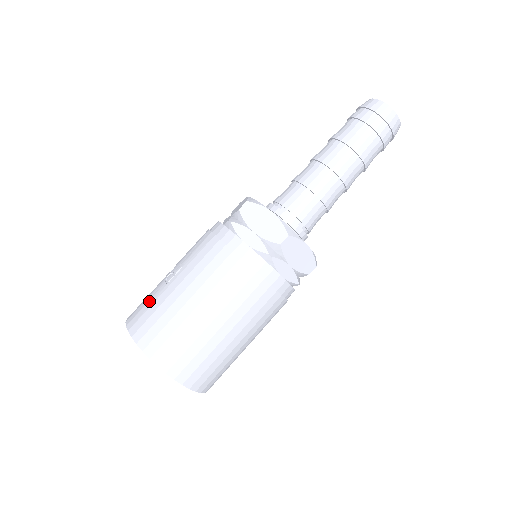
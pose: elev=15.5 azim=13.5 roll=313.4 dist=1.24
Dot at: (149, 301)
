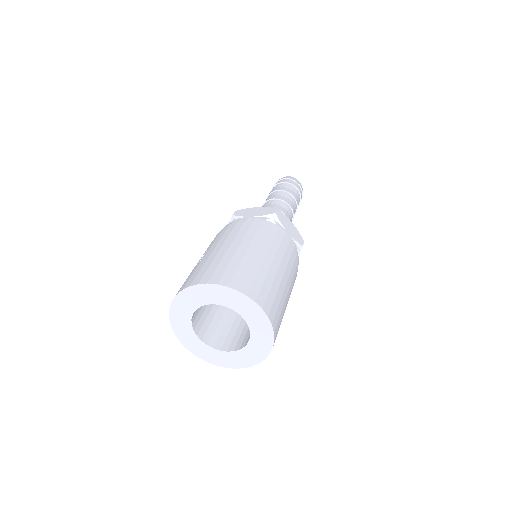
Dot at: (190, 274)
